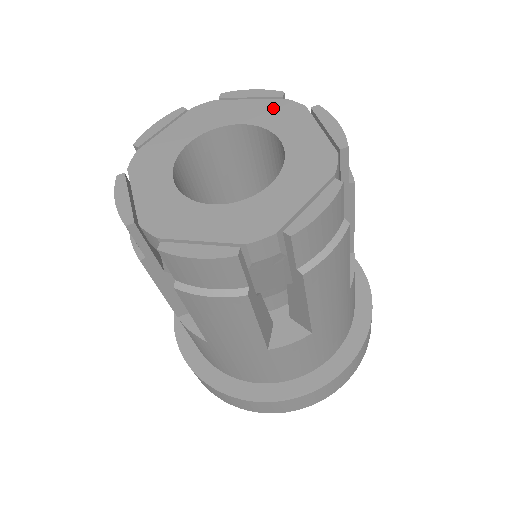
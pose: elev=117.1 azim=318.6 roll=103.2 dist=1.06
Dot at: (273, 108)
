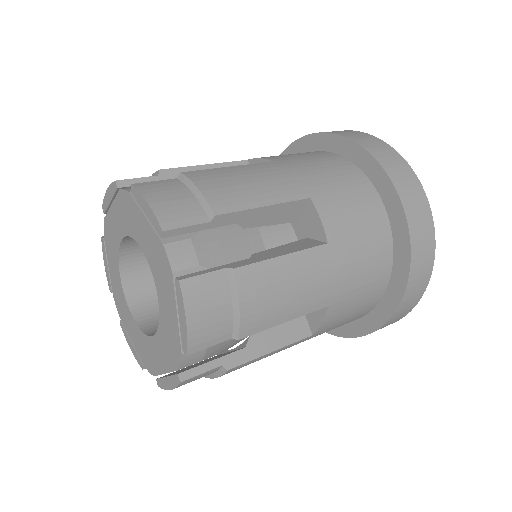
Dot at: (121, 208)
